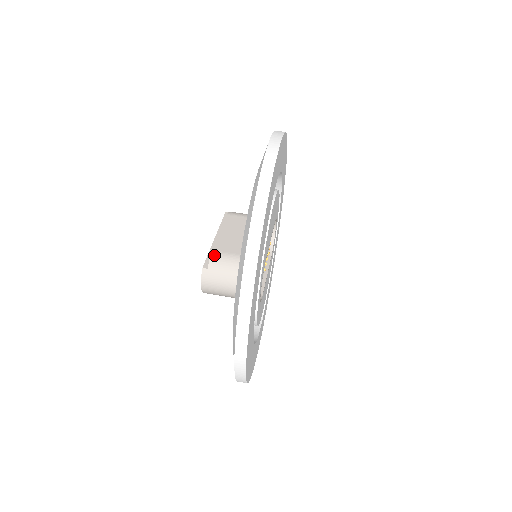
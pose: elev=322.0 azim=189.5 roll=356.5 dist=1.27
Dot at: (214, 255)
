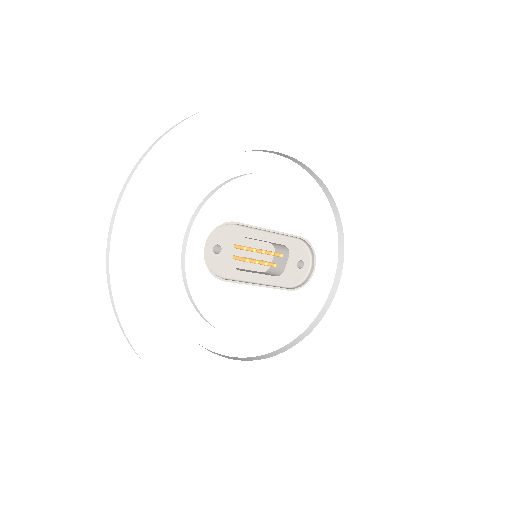
Dot at: occluded
